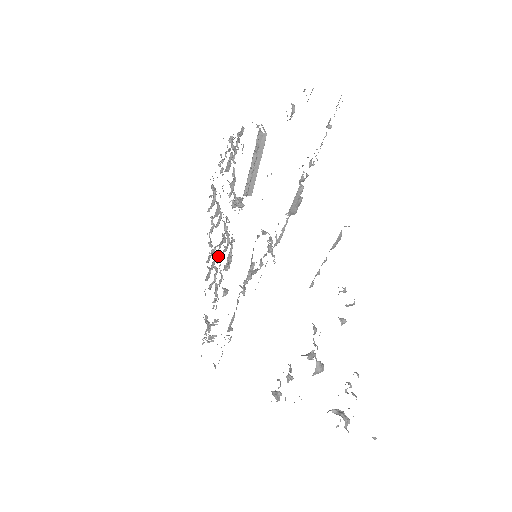
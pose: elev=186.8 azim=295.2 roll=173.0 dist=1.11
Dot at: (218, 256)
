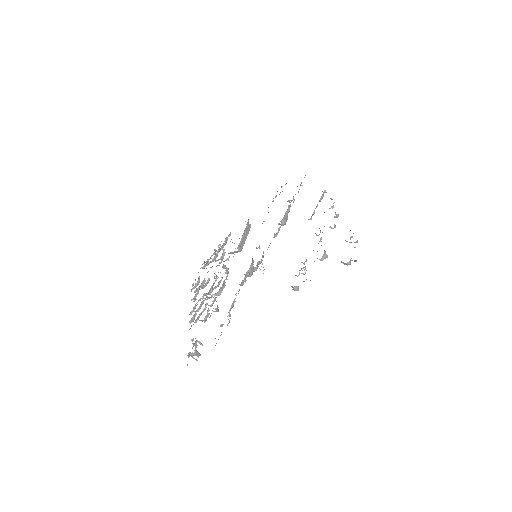
Dot at: occluded
